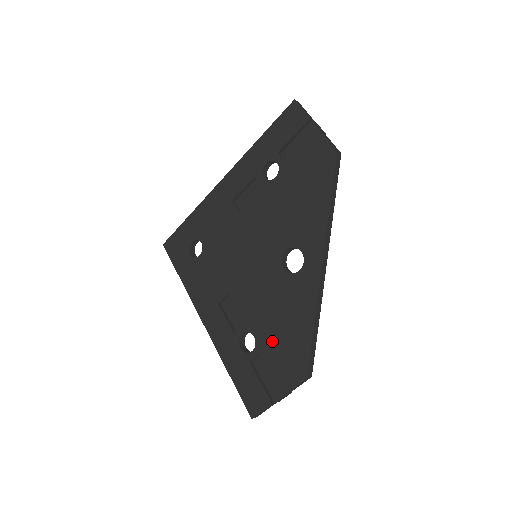
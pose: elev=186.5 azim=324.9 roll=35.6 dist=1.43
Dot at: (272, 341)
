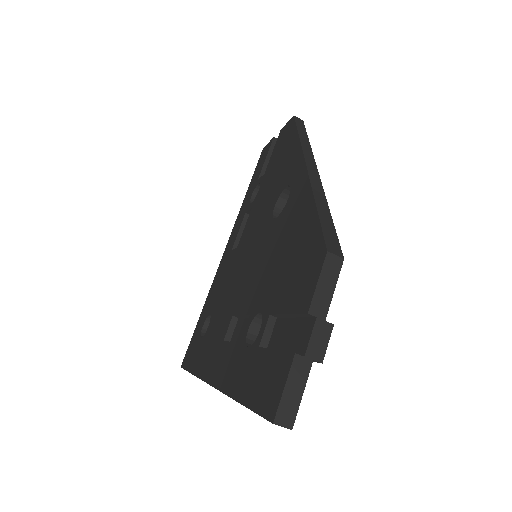
Dot at: (278, 284)
